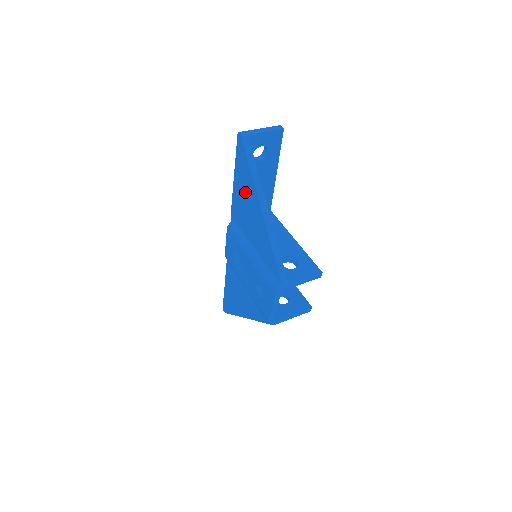
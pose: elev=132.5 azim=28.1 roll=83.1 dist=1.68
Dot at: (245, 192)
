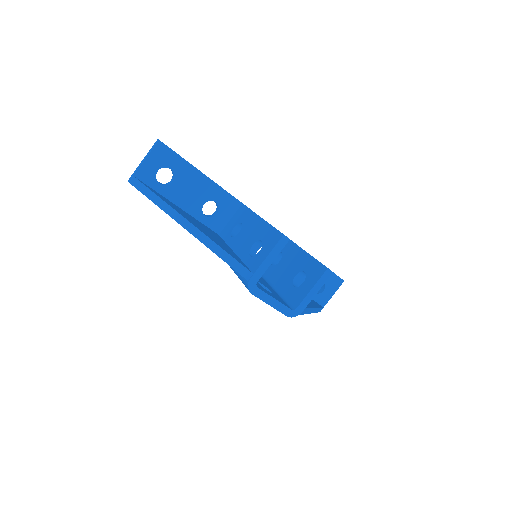
Dot at: occluded
